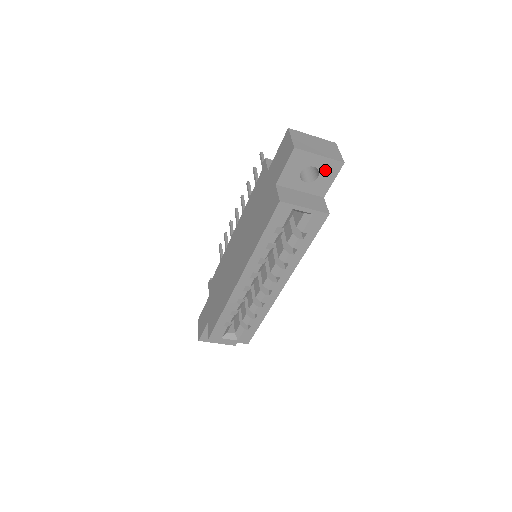
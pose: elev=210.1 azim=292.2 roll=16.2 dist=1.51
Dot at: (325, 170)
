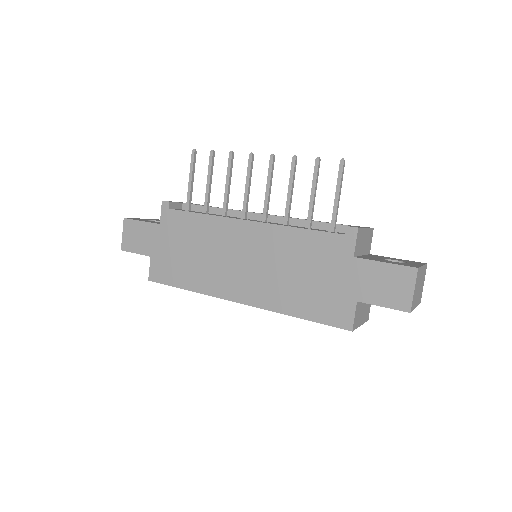
Dot at: occluded
